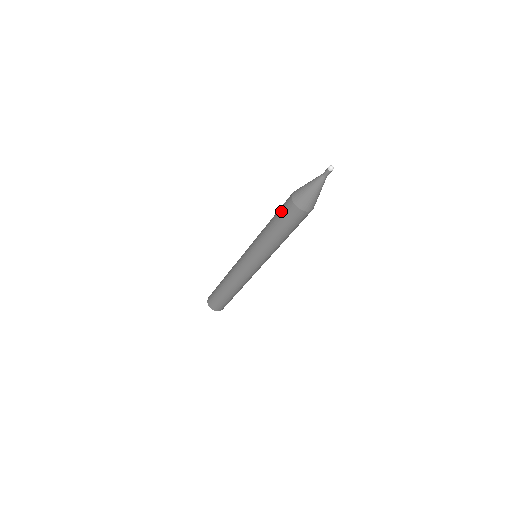
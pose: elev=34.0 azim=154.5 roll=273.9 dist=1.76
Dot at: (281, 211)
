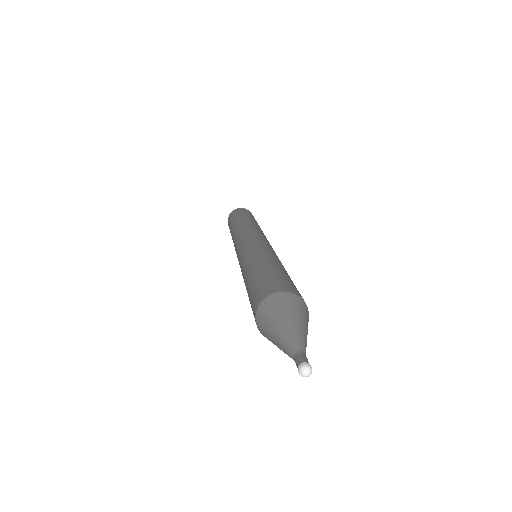
Dot at: (250, 297)
